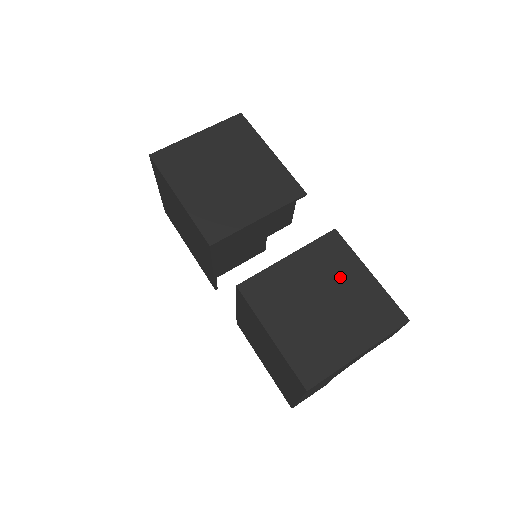
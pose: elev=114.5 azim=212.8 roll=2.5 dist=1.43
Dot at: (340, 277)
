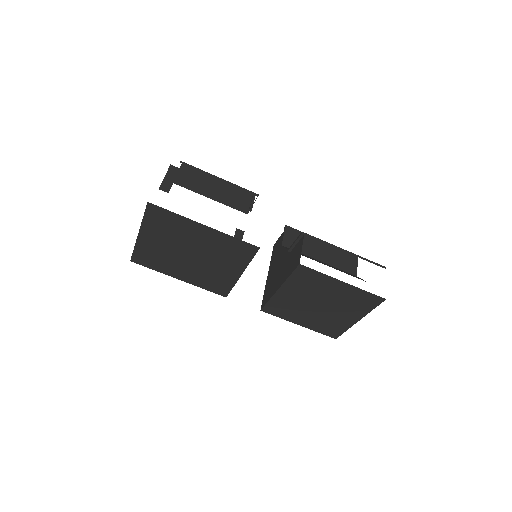
Dot at: (323, 290)
